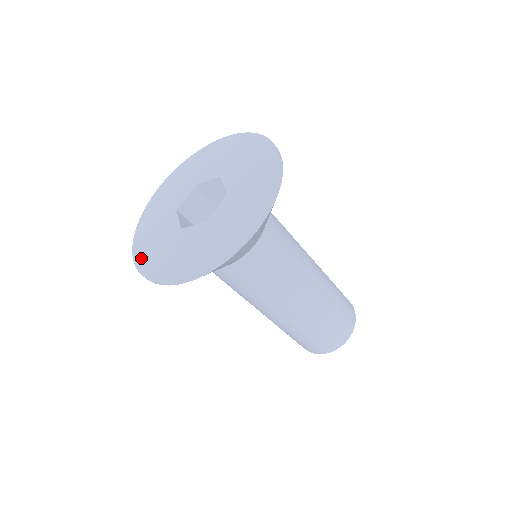
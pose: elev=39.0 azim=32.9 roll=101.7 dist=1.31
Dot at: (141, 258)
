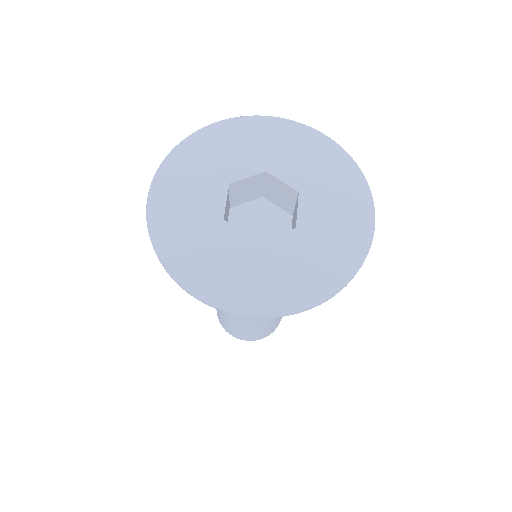
Dot at: (158, 210)
